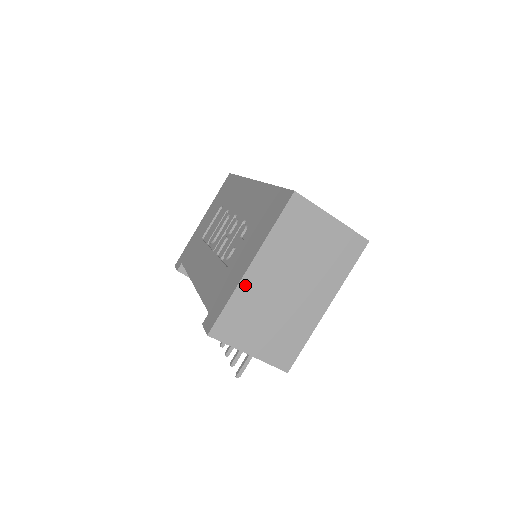
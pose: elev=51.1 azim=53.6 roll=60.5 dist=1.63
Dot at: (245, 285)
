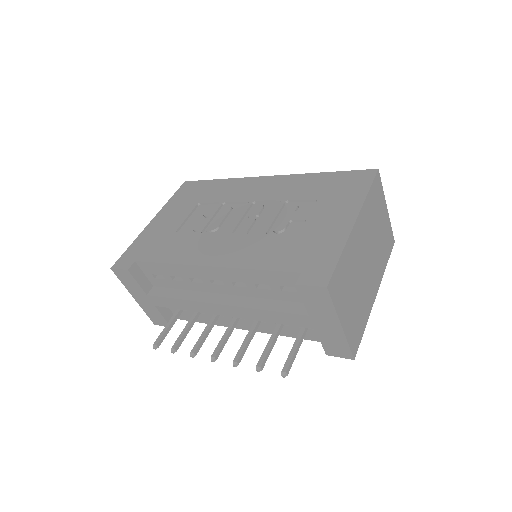
Dot at: (351, 242)
